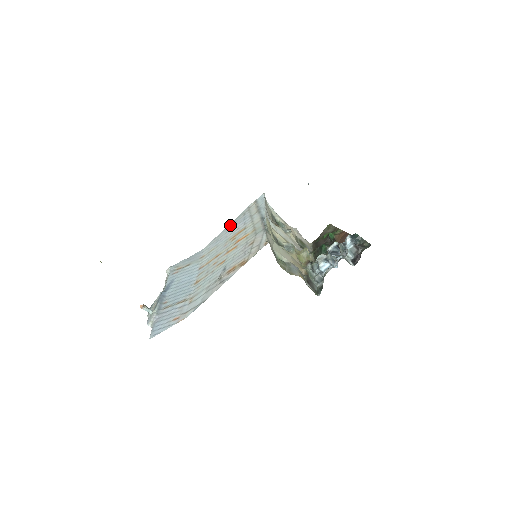
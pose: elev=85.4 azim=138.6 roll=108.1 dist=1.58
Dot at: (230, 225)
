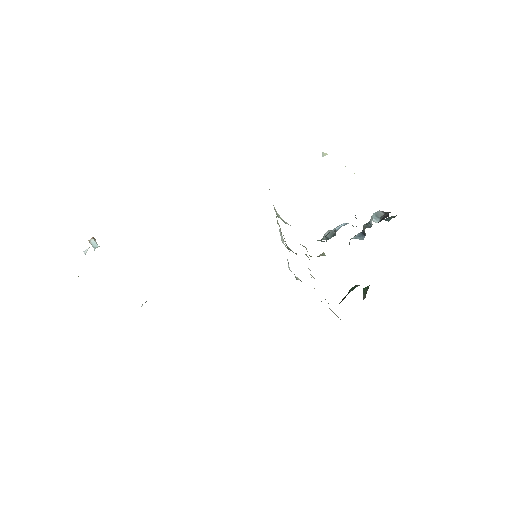
Dot at: occluded
